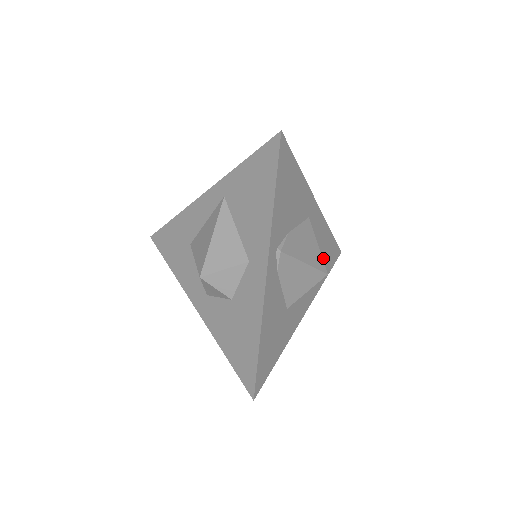
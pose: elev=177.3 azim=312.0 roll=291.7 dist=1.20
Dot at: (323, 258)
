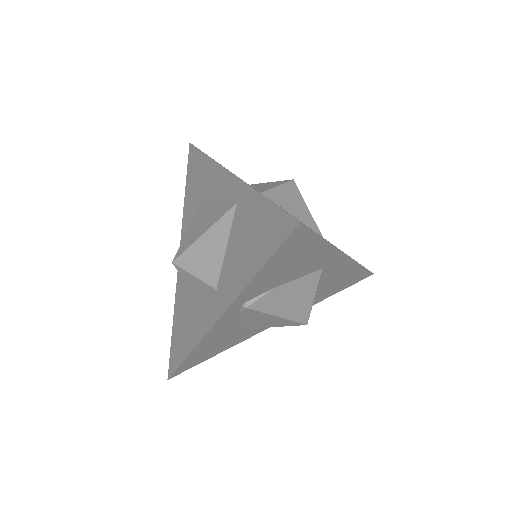
Dot at: (334, 286)
